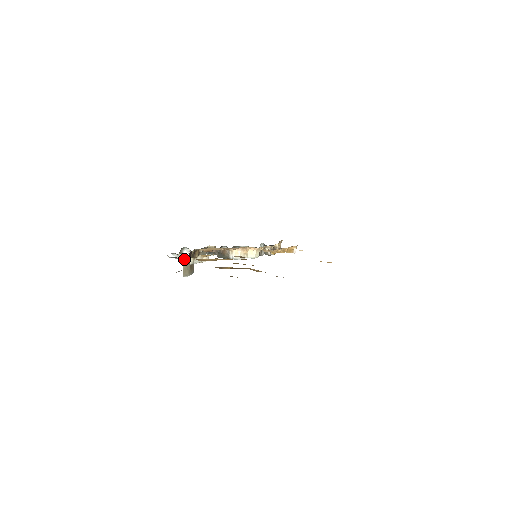
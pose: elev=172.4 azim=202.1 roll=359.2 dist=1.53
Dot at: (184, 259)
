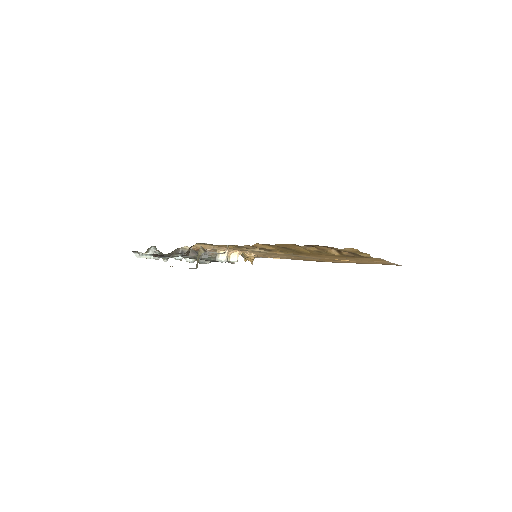
Dot at: (199, 250)
